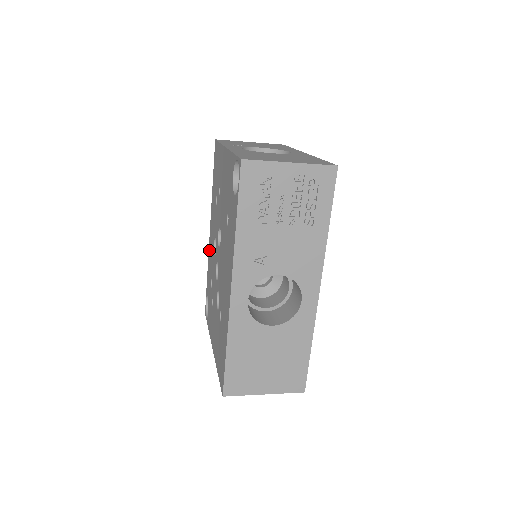
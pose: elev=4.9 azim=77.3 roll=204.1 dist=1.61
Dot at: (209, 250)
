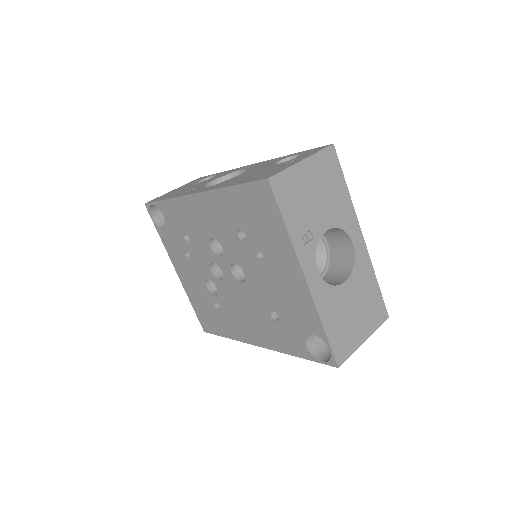
Dot at: (185, 203)
